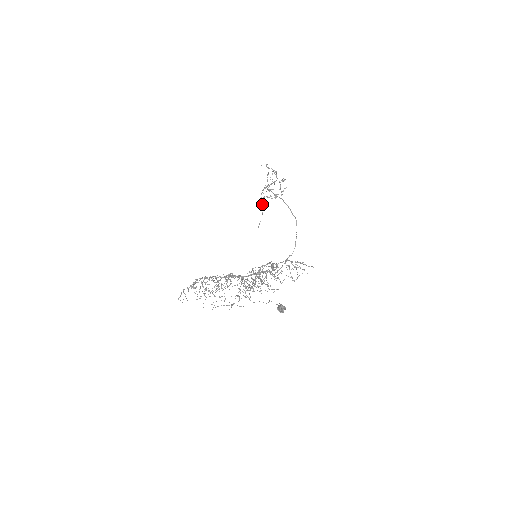
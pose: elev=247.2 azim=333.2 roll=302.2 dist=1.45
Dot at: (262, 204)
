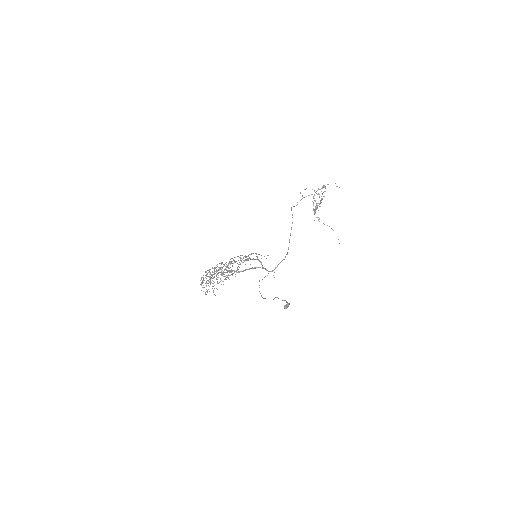
Dot at: occluded
